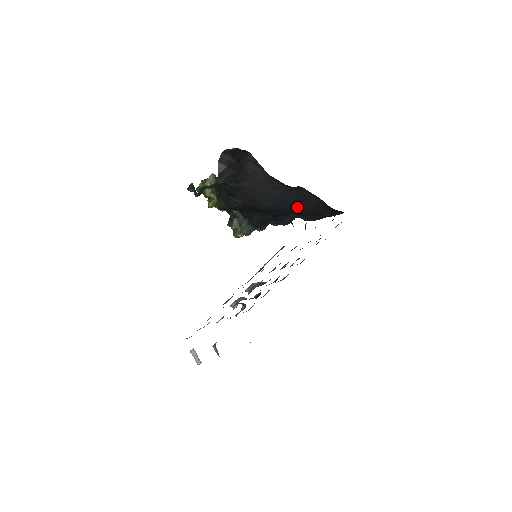
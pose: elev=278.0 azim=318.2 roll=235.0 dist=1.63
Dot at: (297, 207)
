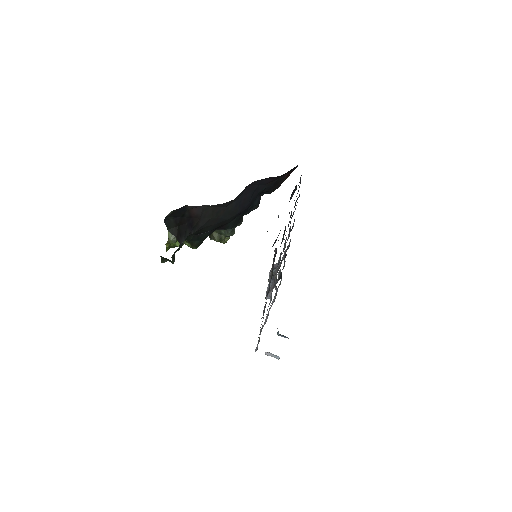
Dot at: (256, 194)
